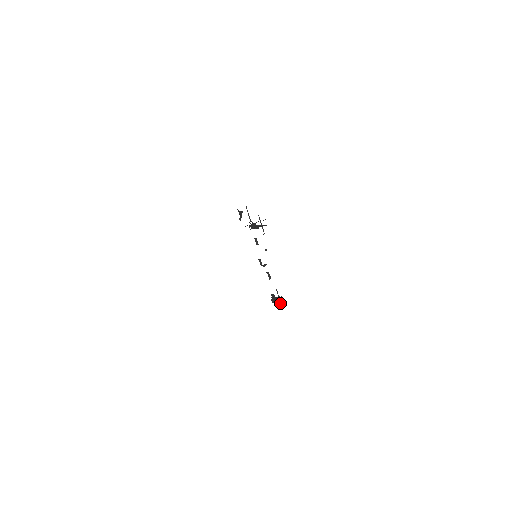
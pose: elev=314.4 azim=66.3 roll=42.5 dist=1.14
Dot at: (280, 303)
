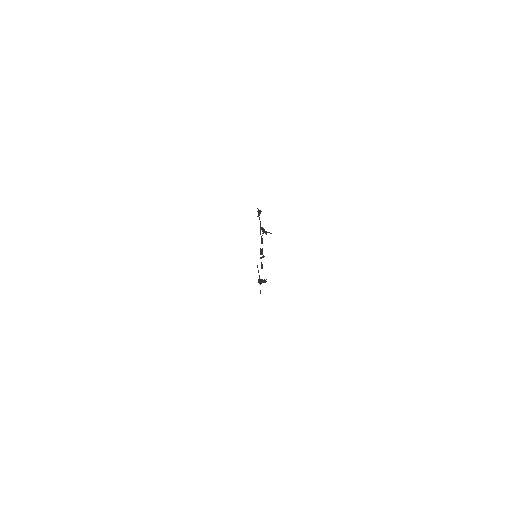
Dot at: (260, 291)
